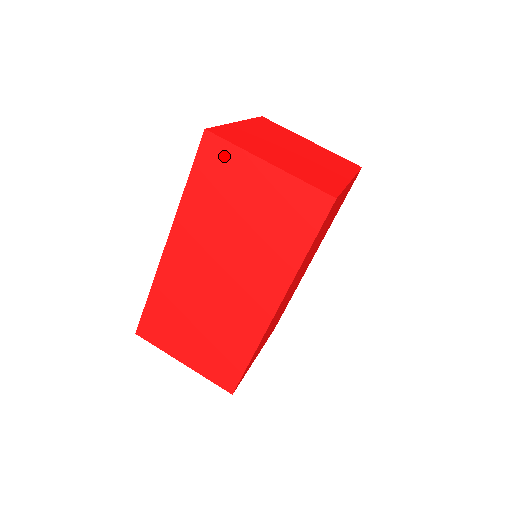
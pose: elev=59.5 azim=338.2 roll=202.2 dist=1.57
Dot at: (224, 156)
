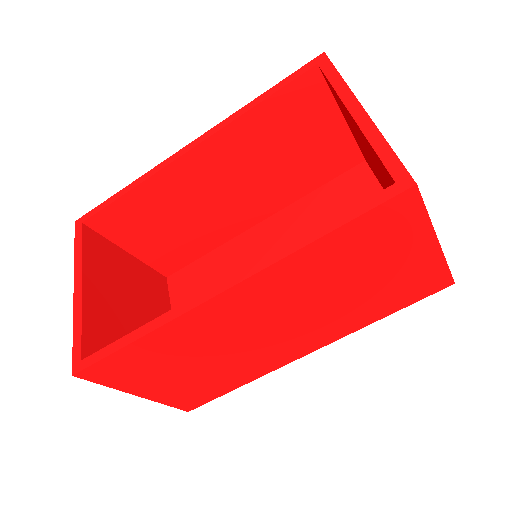
Dot at: (405, 221)
